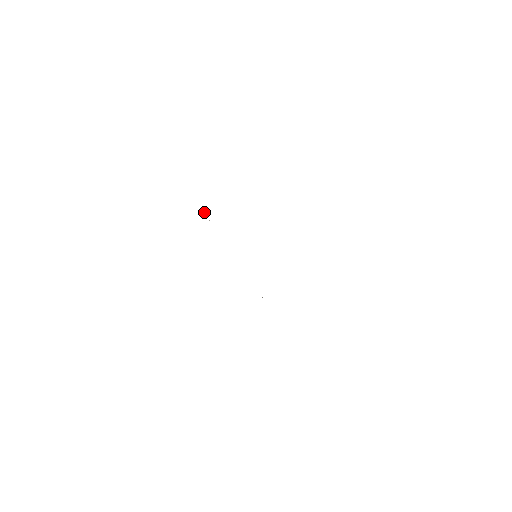
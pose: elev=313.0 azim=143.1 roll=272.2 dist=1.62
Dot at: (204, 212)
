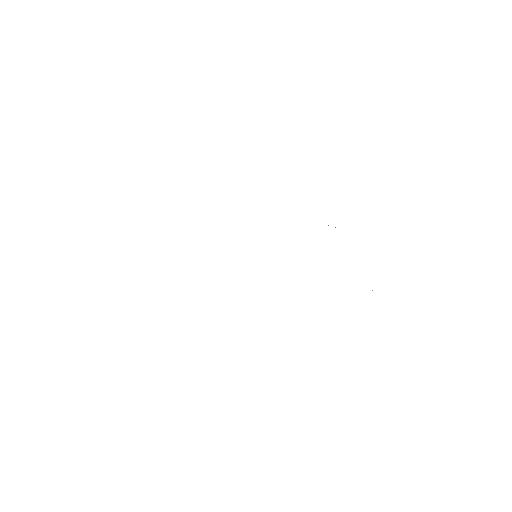
Dot at: occluded
